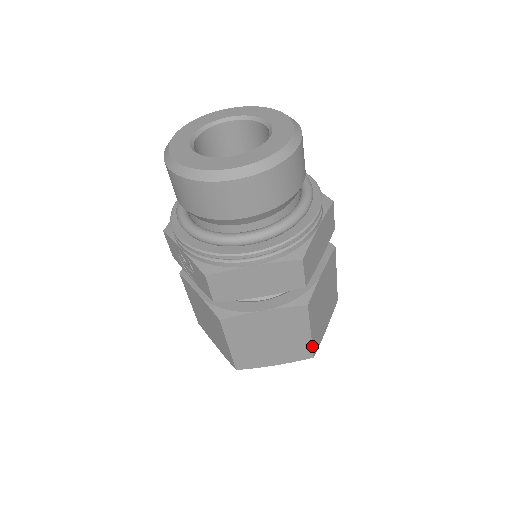
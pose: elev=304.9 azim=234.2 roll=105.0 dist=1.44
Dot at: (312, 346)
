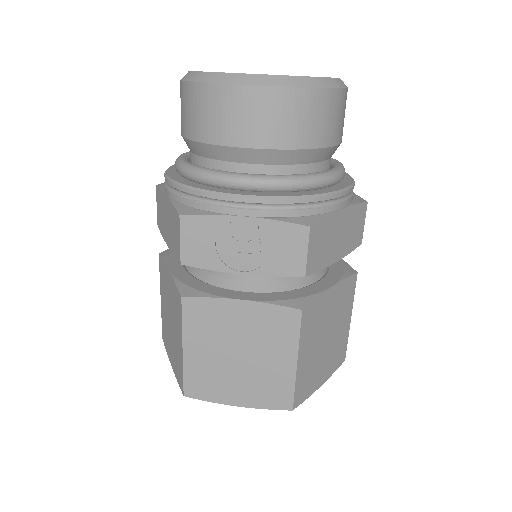
Dot at: (347, 341)
